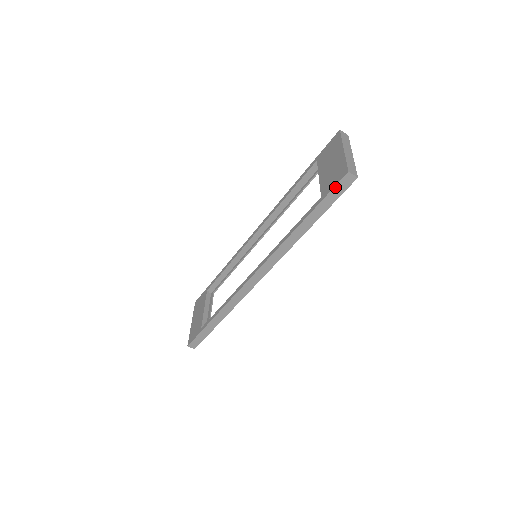
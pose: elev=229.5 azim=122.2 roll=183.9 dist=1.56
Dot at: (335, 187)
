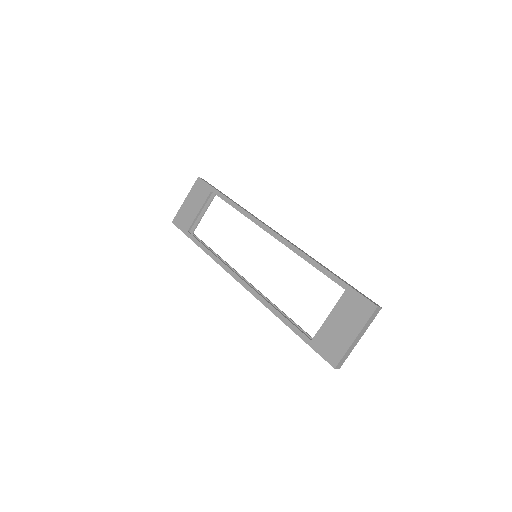
Dot at: (321, 356)
